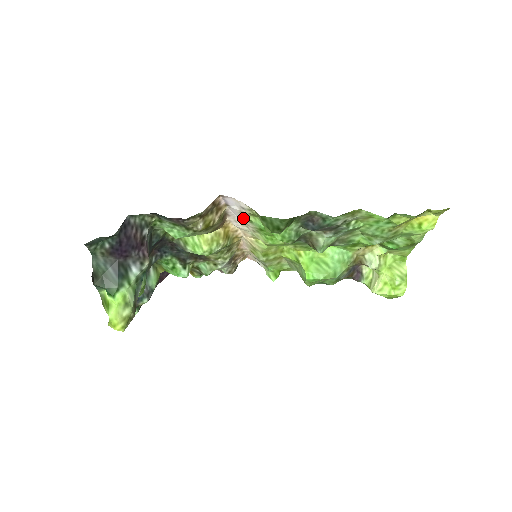
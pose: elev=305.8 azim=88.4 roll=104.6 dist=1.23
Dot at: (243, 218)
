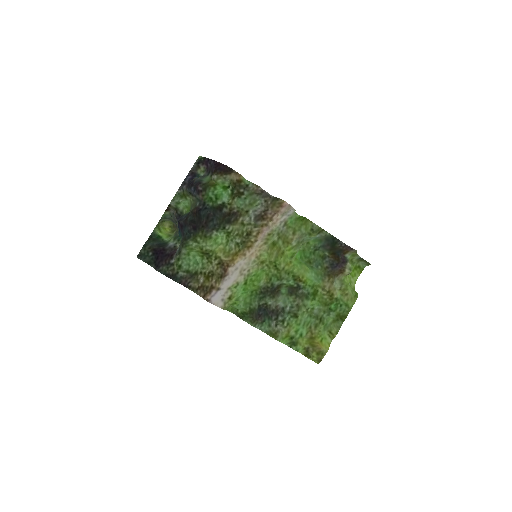
Dot at: (234, 282)
